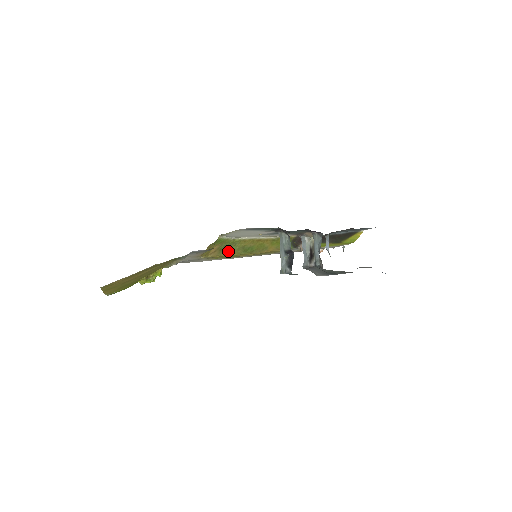
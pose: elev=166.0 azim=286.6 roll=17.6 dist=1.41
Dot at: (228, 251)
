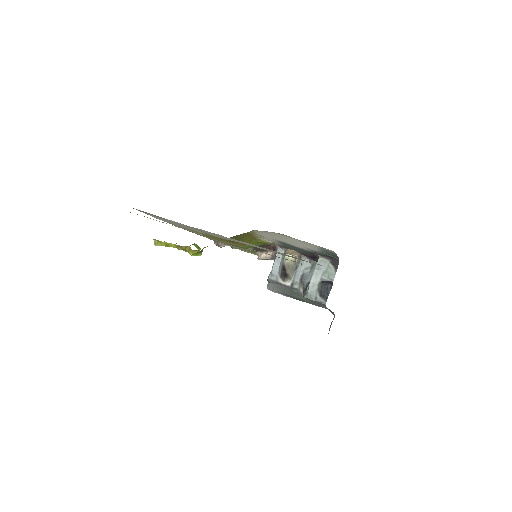
Dot at: occluded
